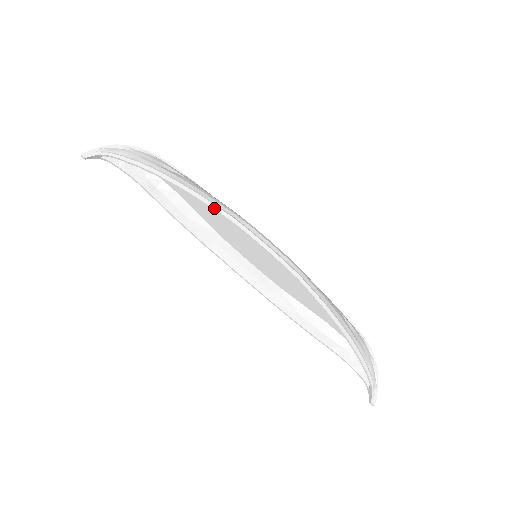
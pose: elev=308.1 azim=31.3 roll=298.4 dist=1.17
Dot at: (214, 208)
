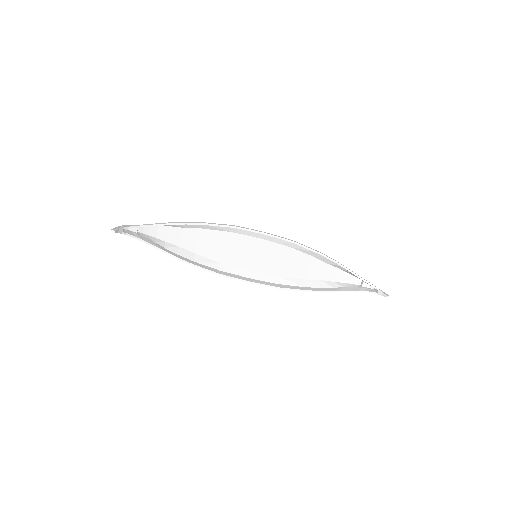
Dot at: (219, 224)
